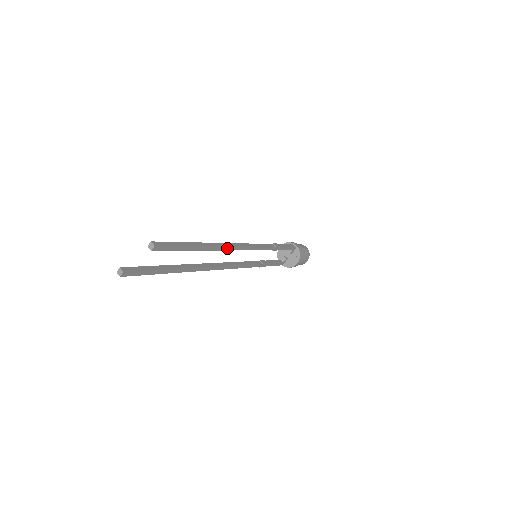
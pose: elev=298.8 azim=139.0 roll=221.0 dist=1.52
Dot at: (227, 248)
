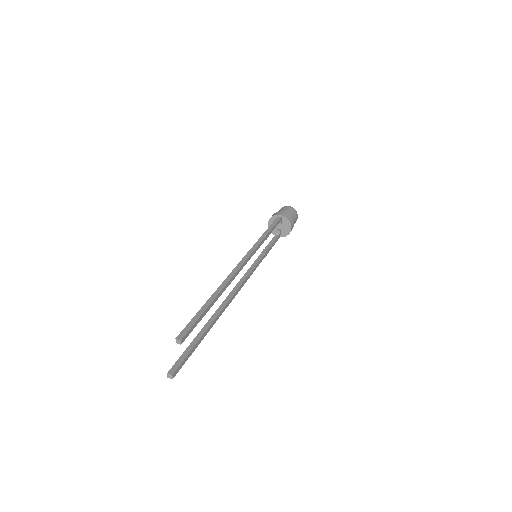
Dot at: (231, 279)
